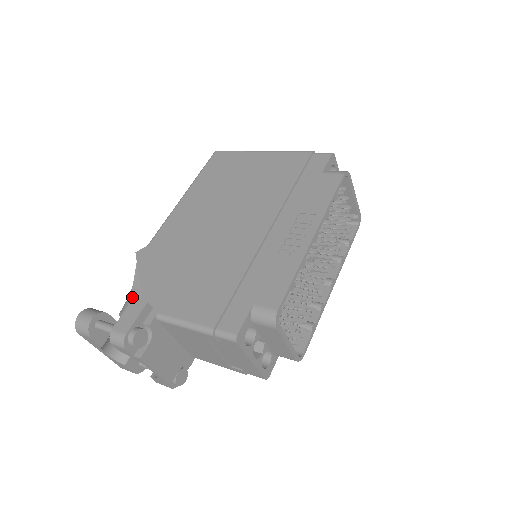
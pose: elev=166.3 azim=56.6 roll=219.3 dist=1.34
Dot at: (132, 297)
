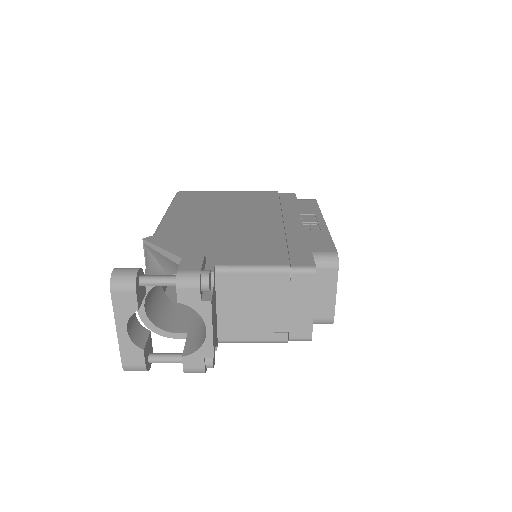
Dot at: (163, 265)
